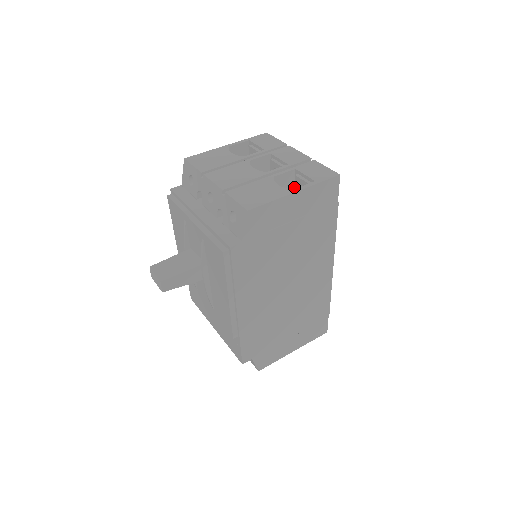
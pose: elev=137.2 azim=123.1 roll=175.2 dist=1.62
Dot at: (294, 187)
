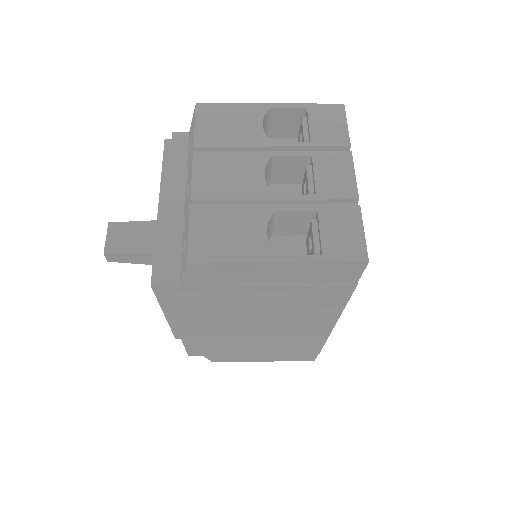
Dot at: occluded
